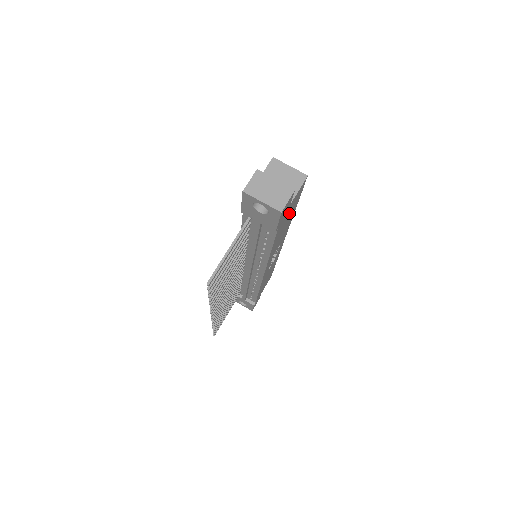
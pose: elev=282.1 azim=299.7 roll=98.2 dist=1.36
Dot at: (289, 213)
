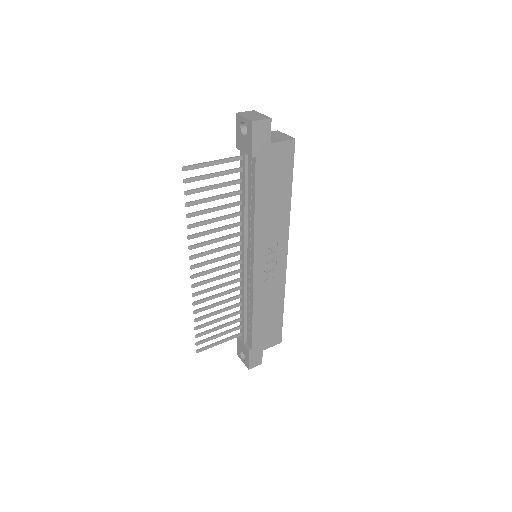
Dot at: (276, 172)
